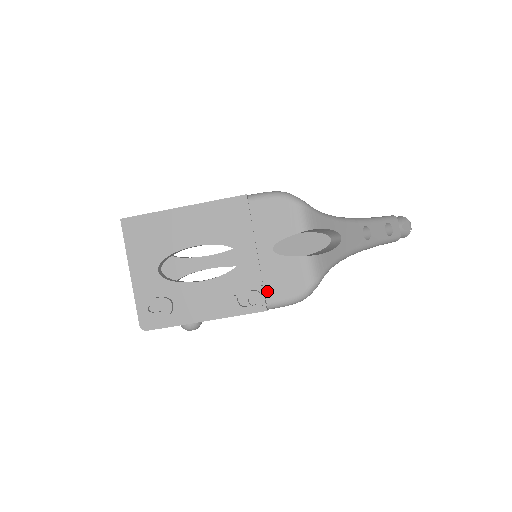
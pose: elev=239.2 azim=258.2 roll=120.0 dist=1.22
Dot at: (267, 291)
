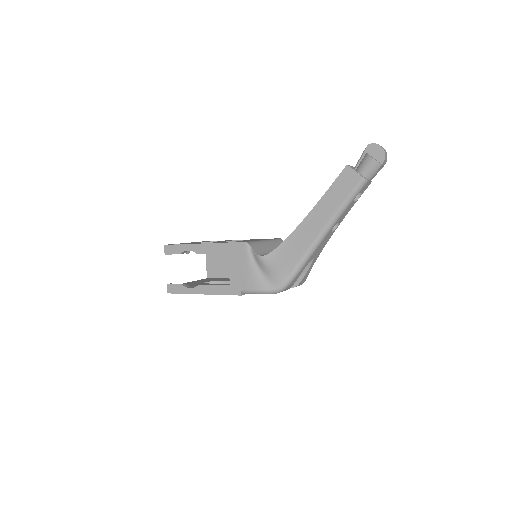
Dot at: occluded
